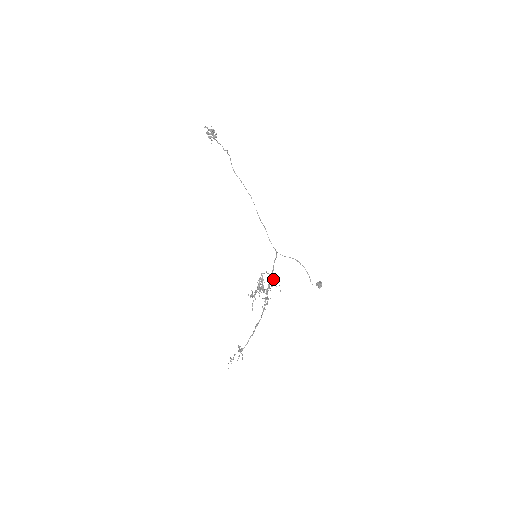
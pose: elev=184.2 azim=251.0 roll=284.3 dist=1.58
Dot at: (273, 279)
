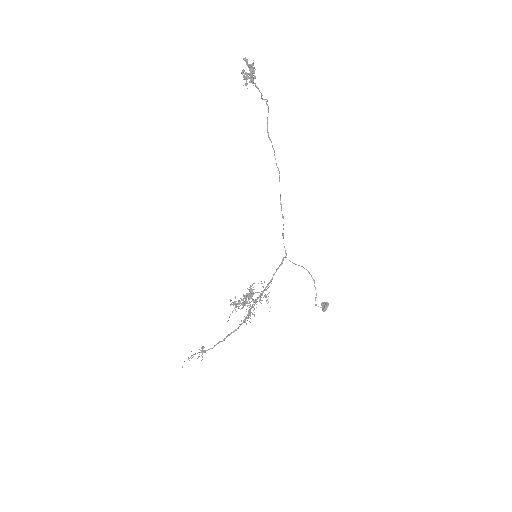
Dot at: occluded
